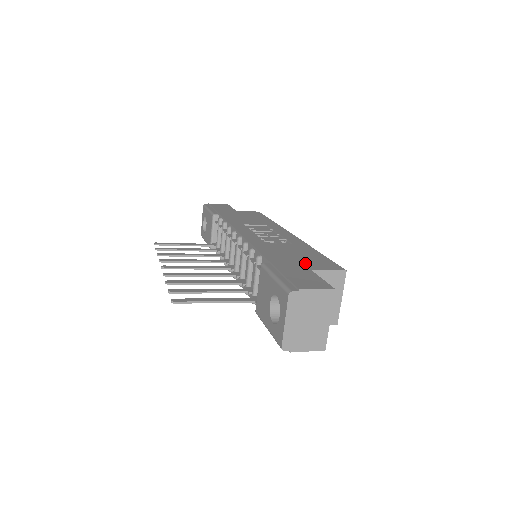
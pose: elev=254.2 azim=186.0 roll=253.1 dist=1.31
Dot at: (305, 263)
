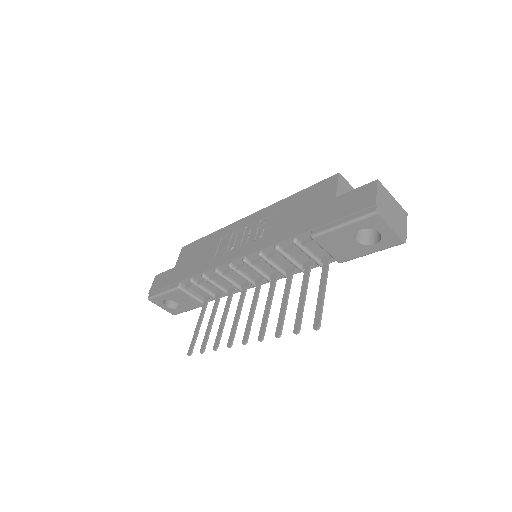
Dot at: (319, 203)
